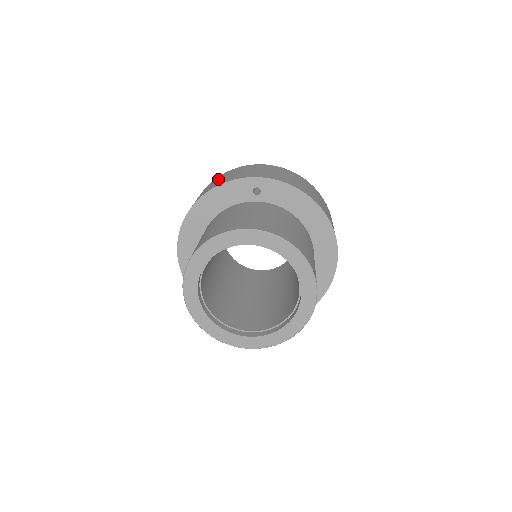
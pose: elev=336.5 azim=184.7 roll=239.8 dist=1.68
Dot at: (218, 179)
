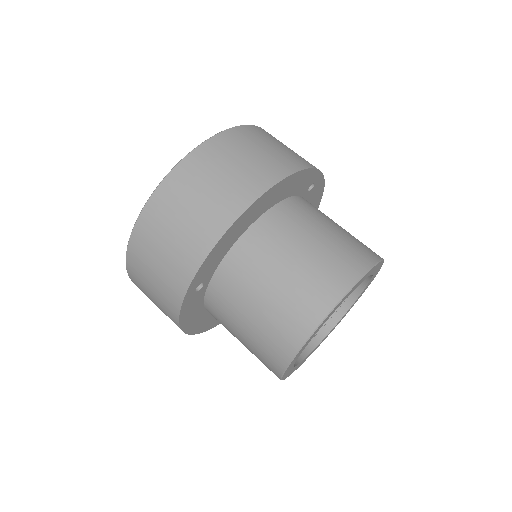
Dot at: occluded
